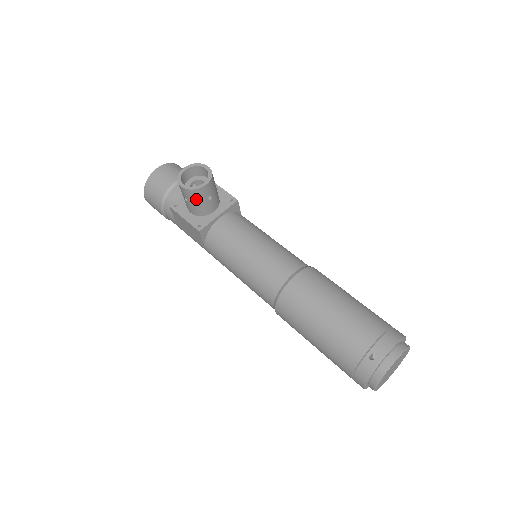
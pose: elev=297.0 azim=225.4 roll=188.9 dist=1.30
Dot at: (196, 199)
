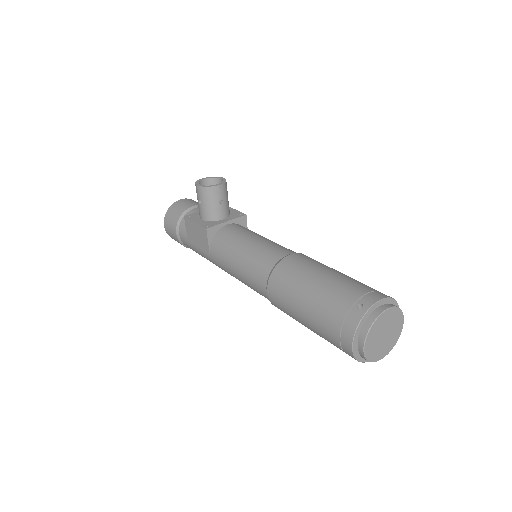
Dot at: (208, 199)
